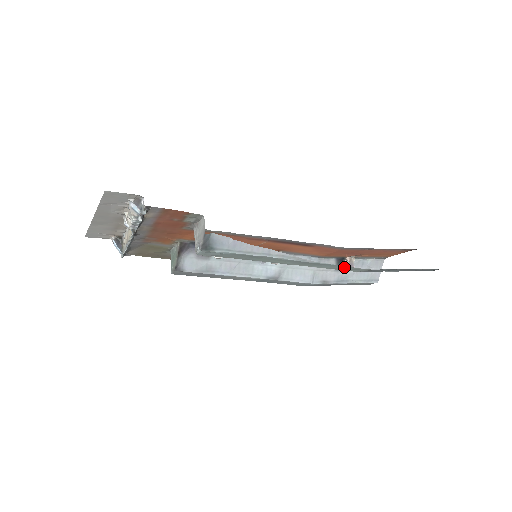
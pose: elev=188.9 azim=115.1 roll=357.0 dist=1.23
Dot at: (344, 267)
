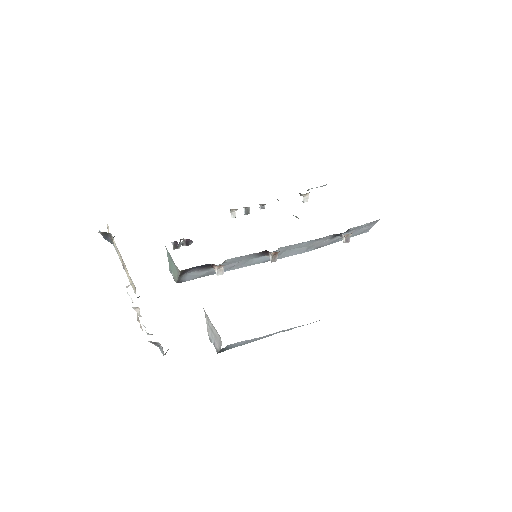
Dot at: occluded
